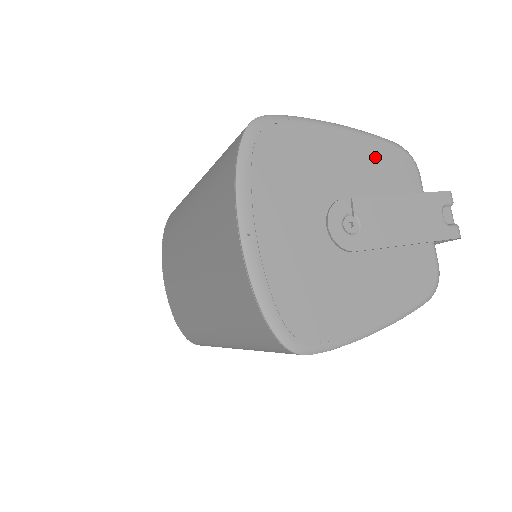
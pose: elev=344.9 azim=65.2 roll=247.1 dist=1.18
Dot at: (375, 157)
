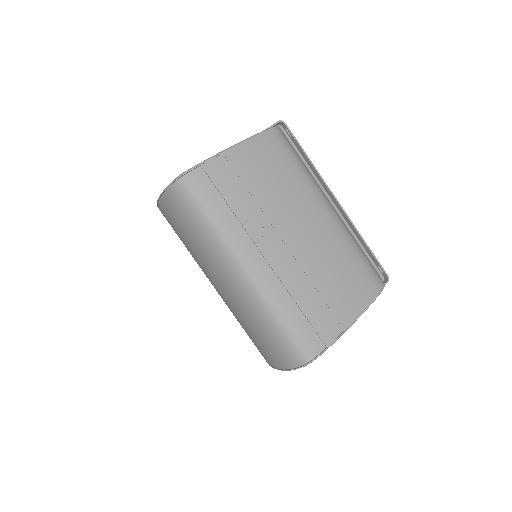
Dot at: occluded
